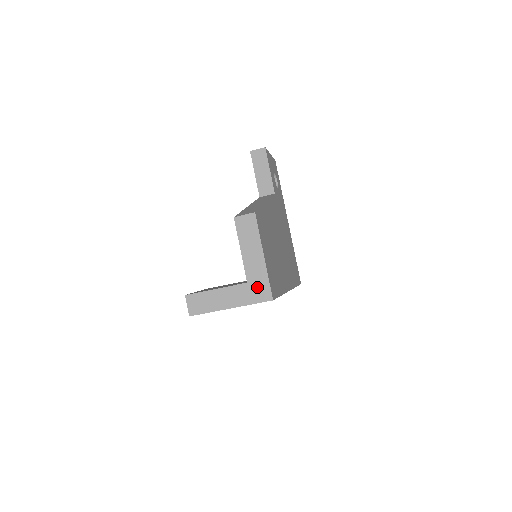
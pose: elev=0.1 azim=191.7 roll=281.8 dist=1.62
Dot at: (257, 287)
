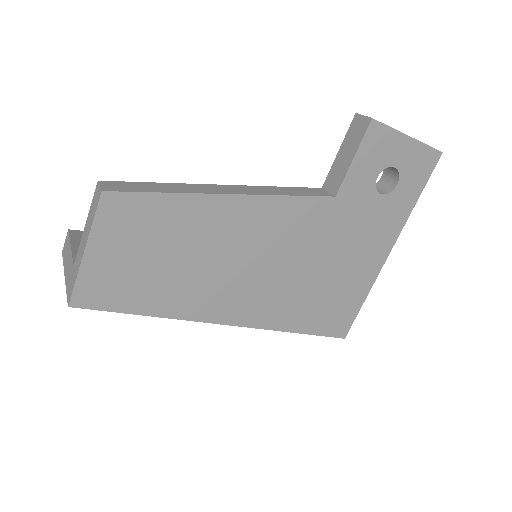
Dot at: (72, 278)
